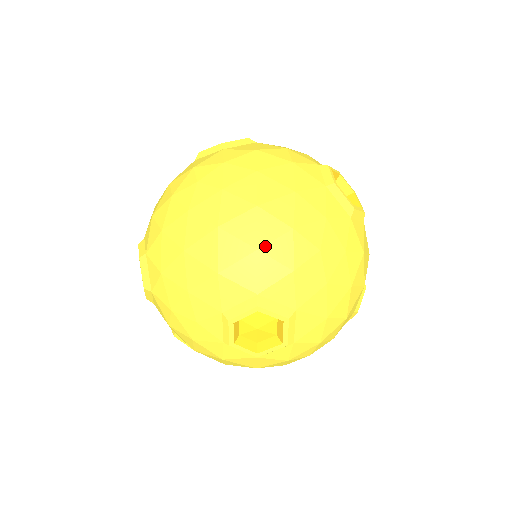
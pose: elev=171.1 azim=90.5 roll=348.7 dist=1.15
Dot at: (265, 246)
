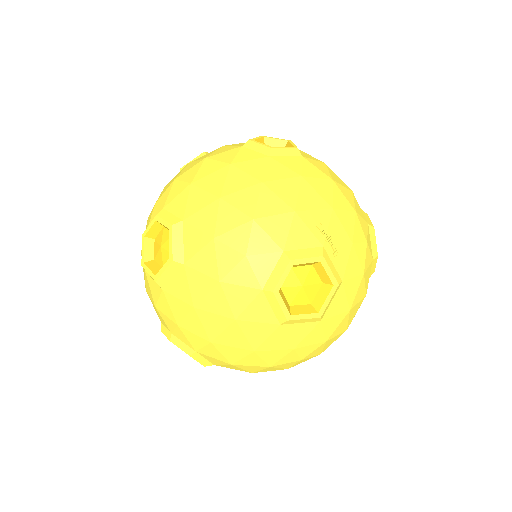
Dot at: occluded
